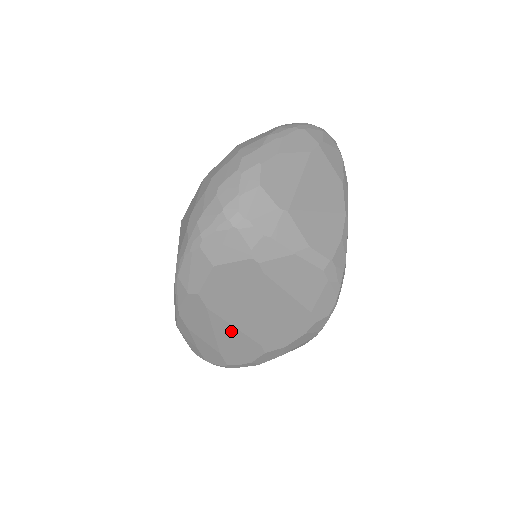
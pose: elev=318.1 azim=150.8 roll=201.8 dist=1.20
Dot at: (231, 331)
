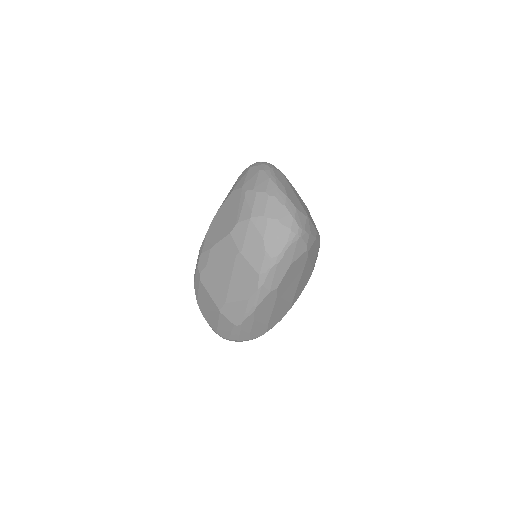
Dot at: (282, 304)
